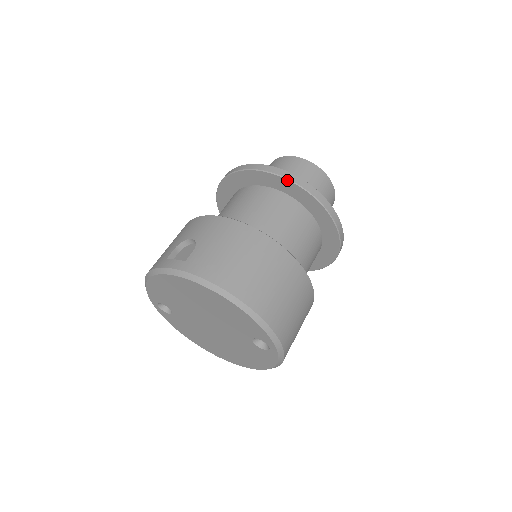
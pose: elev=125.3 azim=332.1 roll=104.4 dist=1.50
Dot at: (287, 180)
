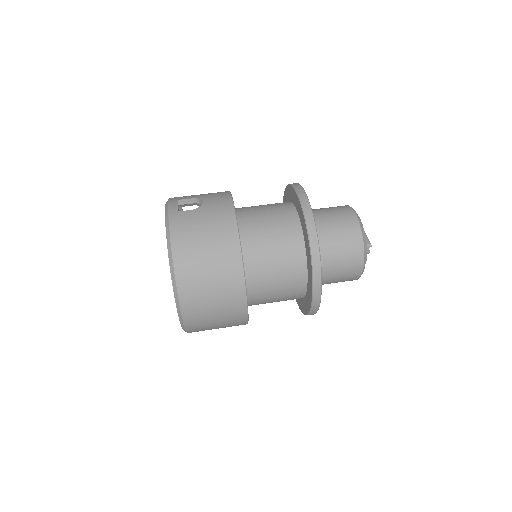
Dot at: (306, 225)
